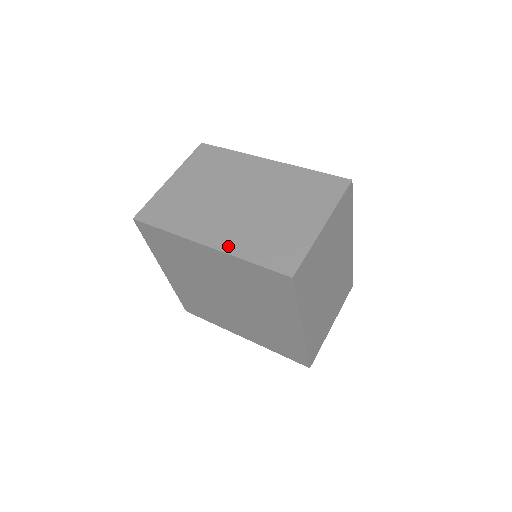
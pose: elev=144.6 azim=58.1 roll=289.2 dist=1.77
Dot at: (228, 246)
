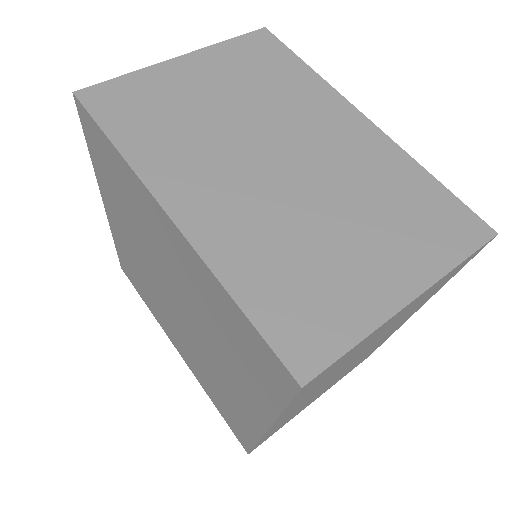
Dot at: (210, 242)
